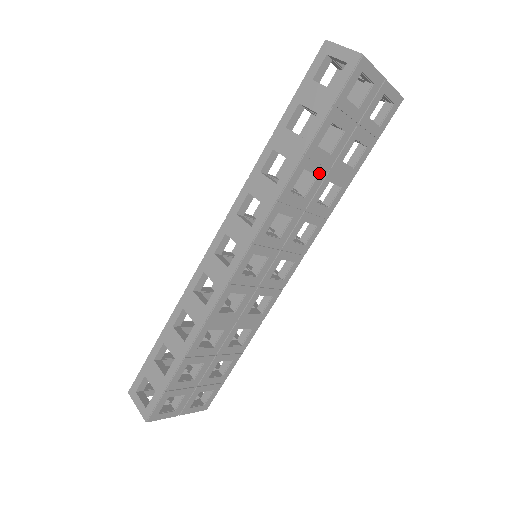
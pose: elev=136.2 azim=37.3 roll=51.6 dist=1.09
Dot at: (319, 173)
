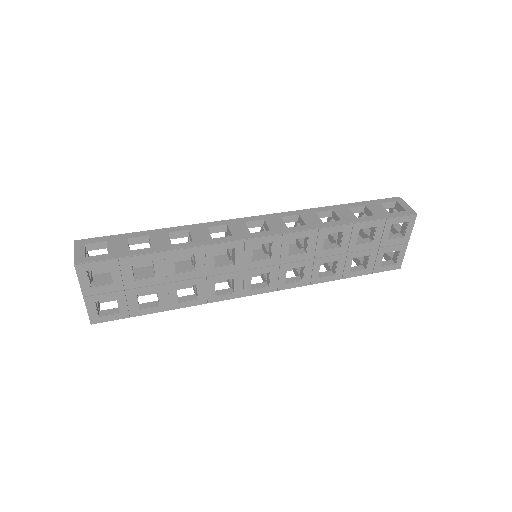
Dot at: (342, 246)
